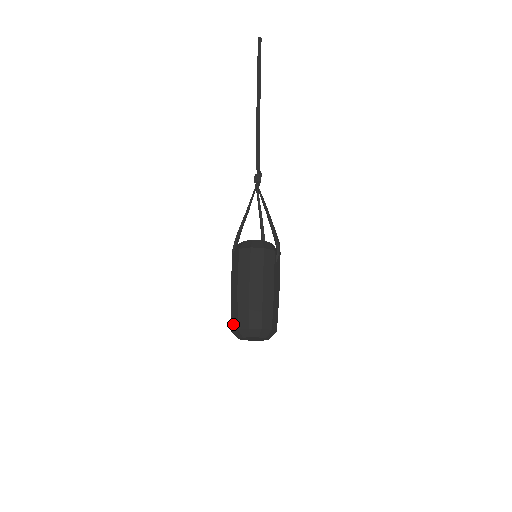
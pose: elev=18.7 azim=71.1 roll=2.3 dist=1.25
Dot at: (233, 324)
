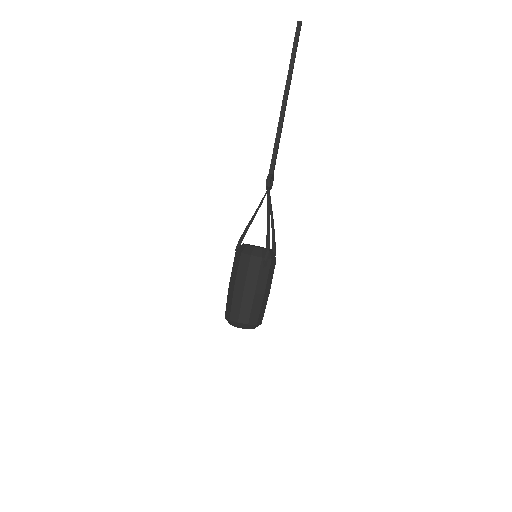
Dot at: occluded
